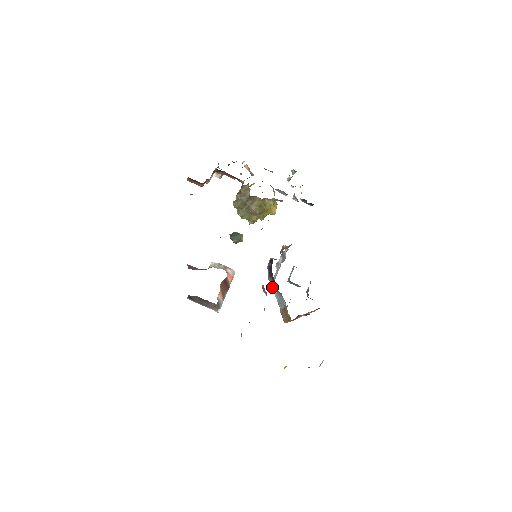
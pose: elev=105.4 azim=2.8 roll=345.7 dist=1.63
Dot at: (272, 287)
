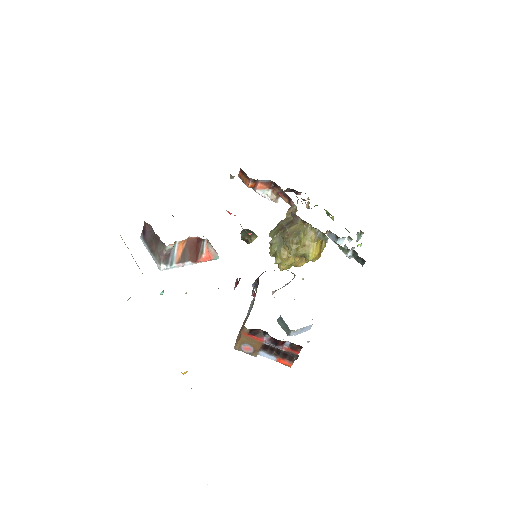
Dot at: (251, 302)
